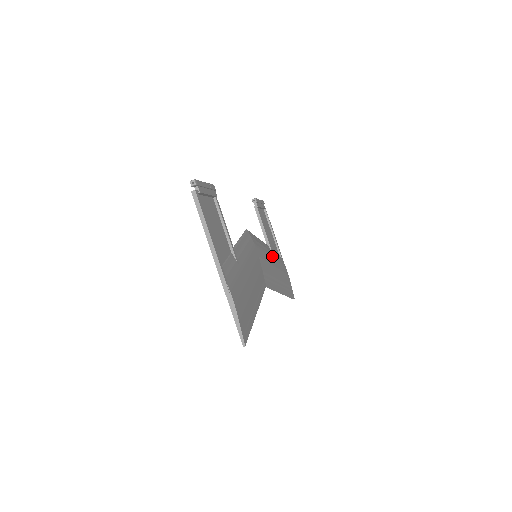
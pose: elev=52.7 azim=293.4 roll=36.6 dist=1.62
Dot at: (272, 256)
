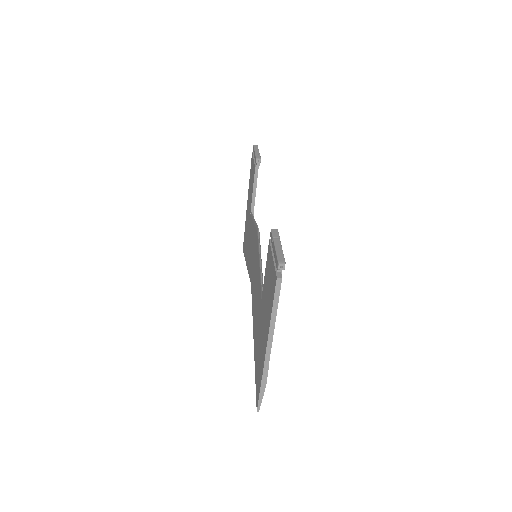
Dot at: occluded
